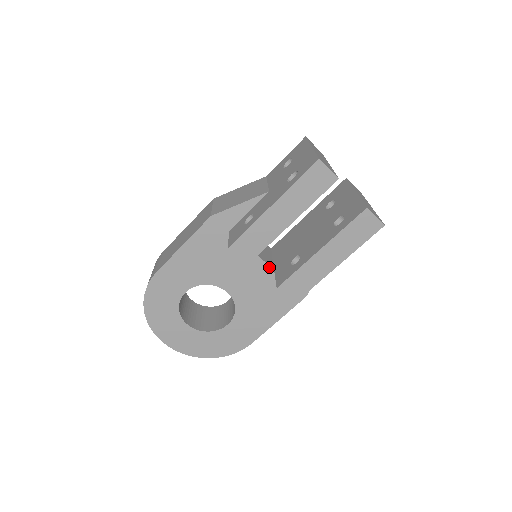
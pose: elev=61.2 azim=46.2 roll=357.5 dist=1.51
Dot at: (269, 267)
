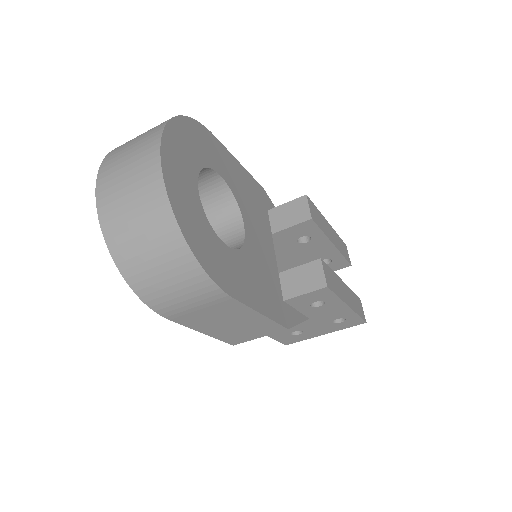
Dot at: (276, 266)
